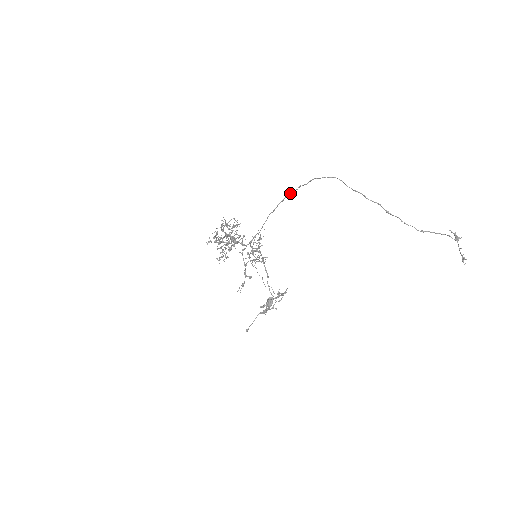
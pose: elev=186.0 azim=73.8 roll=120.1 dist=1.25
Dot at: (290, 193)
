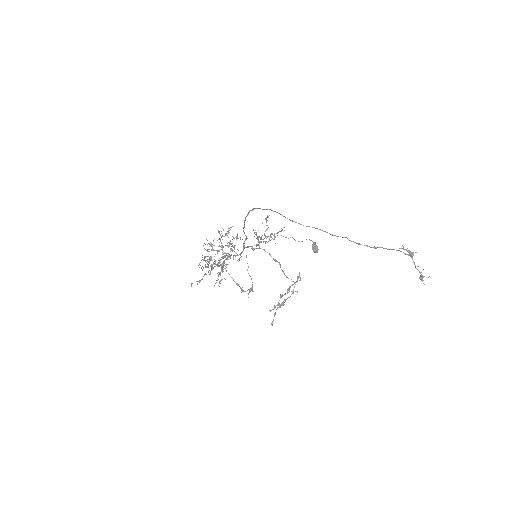
Dot at: occluded
